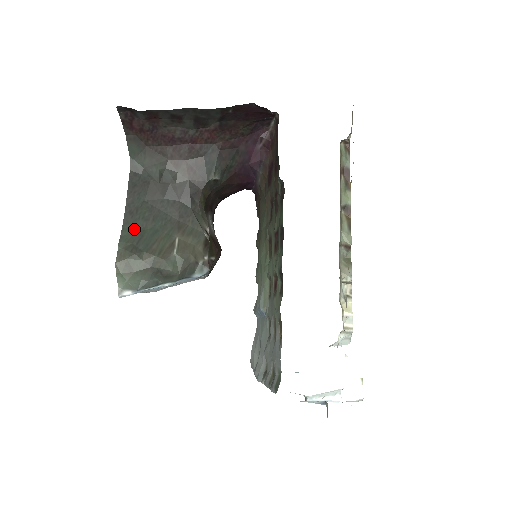
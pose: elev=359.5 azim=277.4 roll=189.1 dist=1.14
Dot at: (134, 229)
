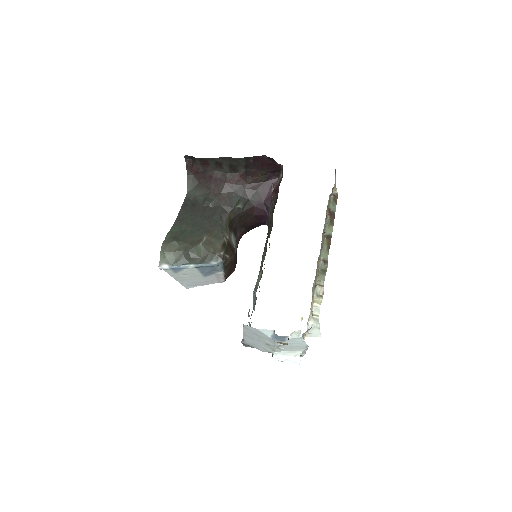
Dot at: (179, 229)
